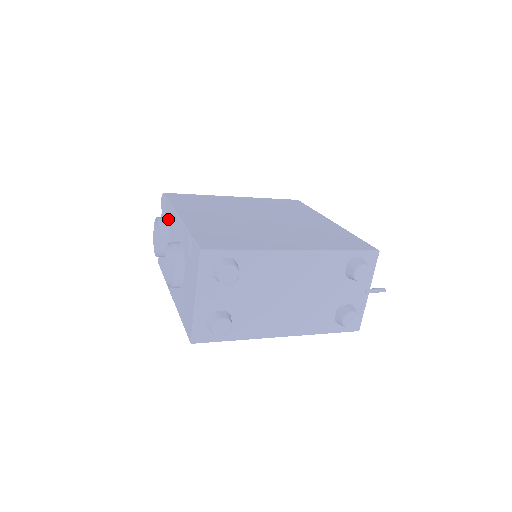
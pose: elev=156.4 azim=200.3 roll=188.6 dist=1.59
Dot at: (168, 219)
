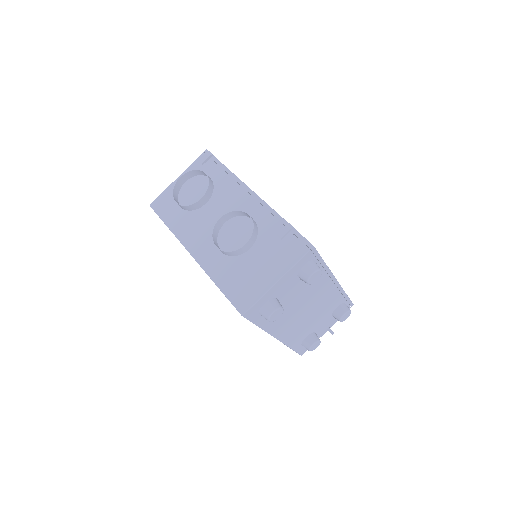
Dot at: (216, 180)
